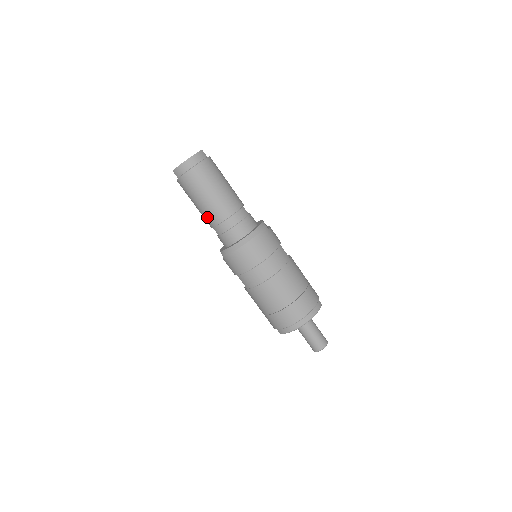
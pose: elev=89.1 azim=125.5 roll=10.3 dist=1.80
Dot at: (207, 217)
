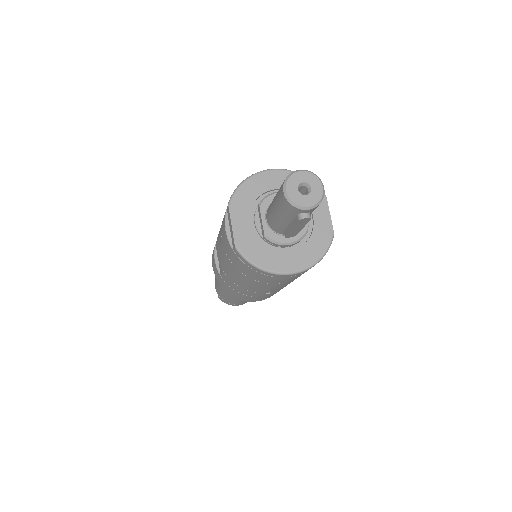
Dot at: occluded
